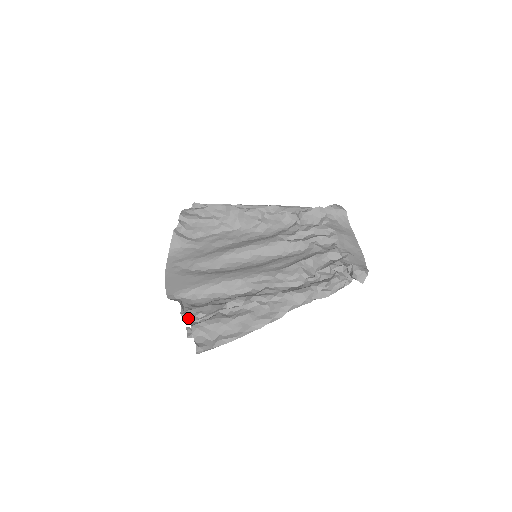
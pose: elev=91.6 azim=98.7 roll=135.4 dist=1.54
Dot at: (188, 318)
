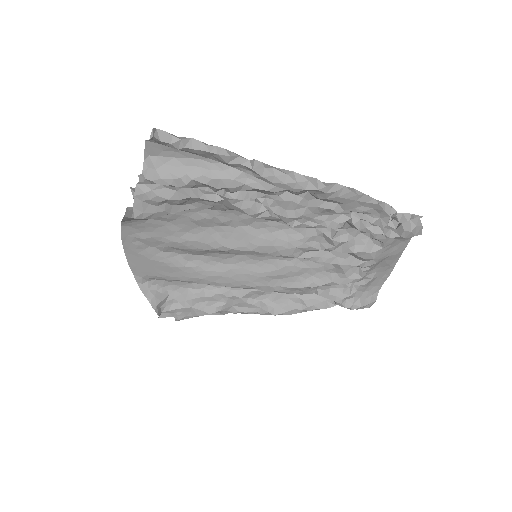
Dot at: (166, 314)
